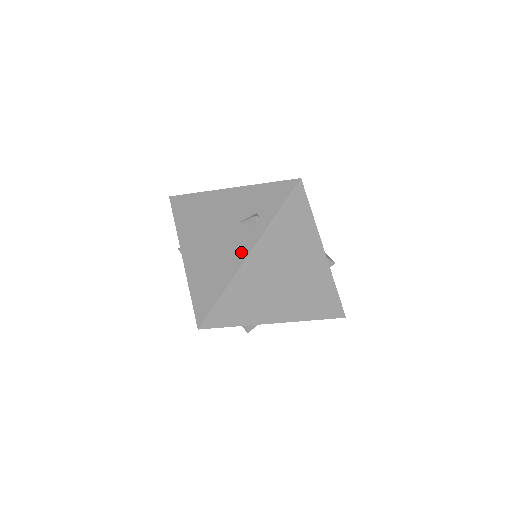
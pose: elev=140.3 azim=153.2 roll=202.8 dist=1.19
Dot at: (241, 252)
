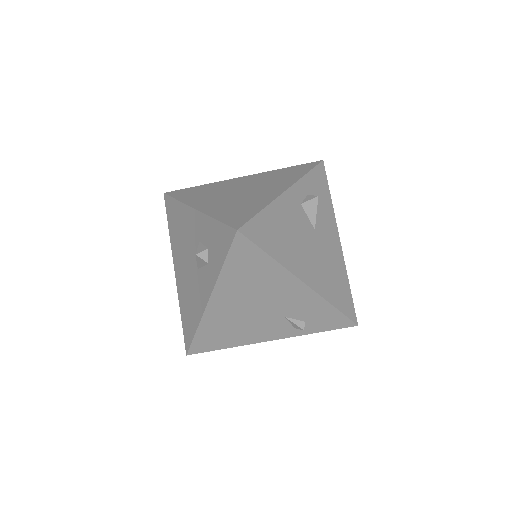
Dot at: (266, 336)
